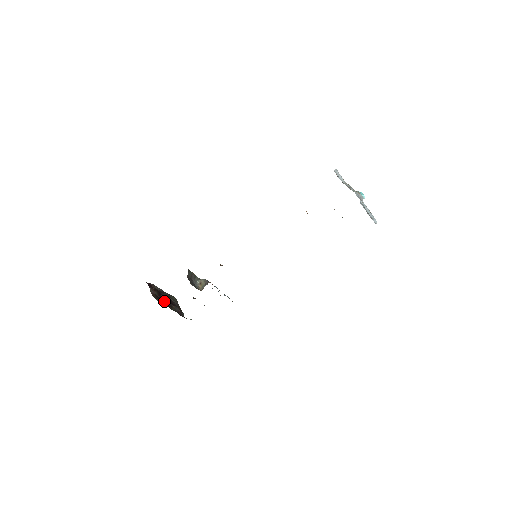
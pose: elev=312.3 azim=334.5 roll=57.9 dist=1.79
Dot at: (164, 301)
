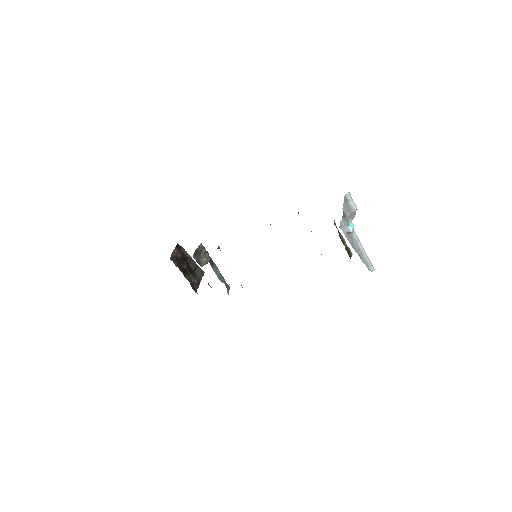
Dot at: (183, 266)
